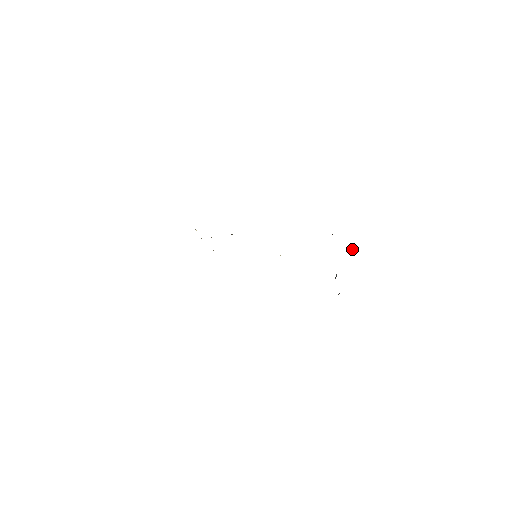
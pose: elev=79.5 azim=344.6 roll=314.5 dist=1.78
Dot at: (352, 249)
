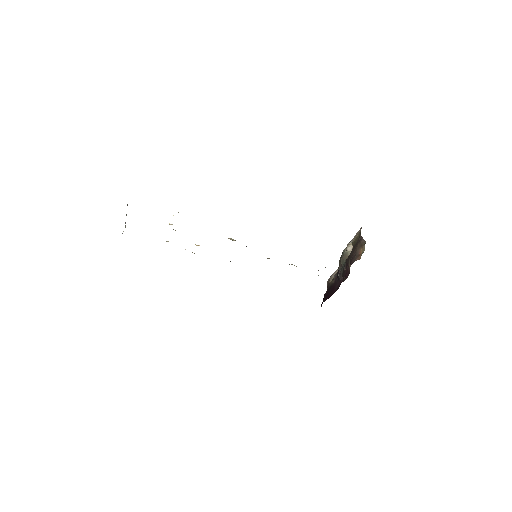
Dot at: (349, 247)
